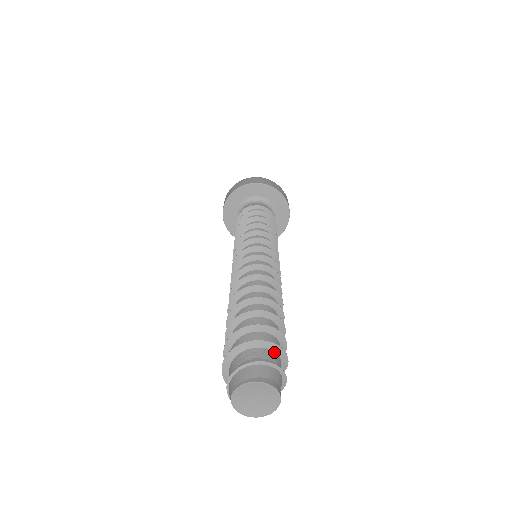
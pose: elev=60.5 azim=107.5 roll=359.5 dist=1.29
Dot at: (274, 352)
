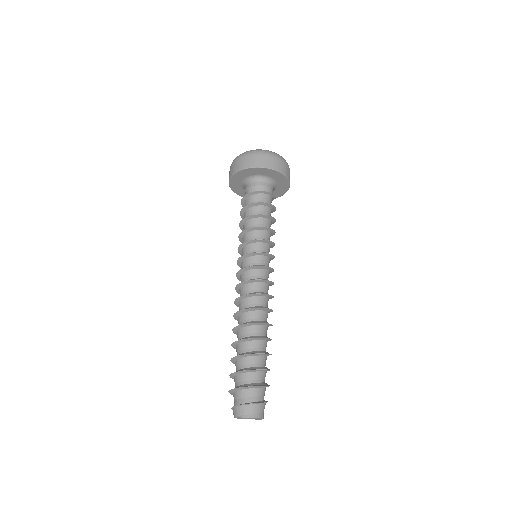
Dot at: (262, 388)
